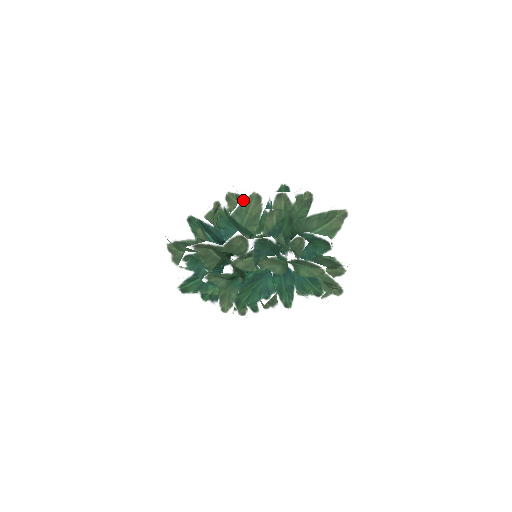
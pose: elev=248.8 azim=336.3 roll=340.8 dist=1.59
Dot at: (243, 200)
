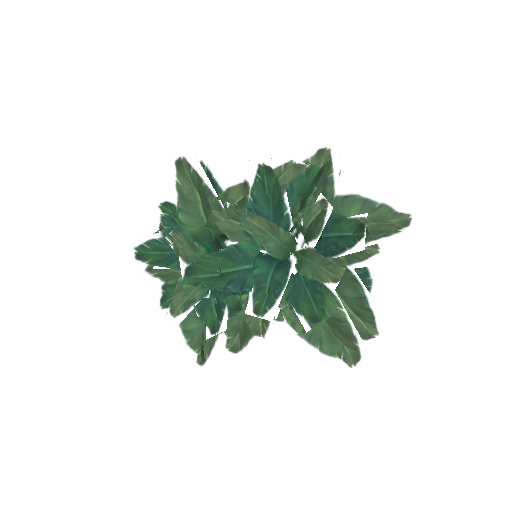
Dot at: occluded
